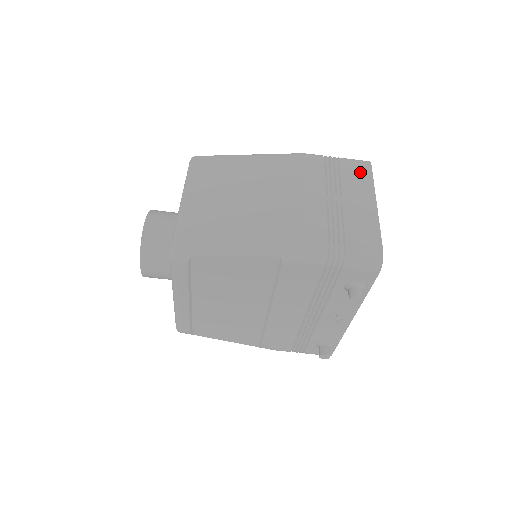
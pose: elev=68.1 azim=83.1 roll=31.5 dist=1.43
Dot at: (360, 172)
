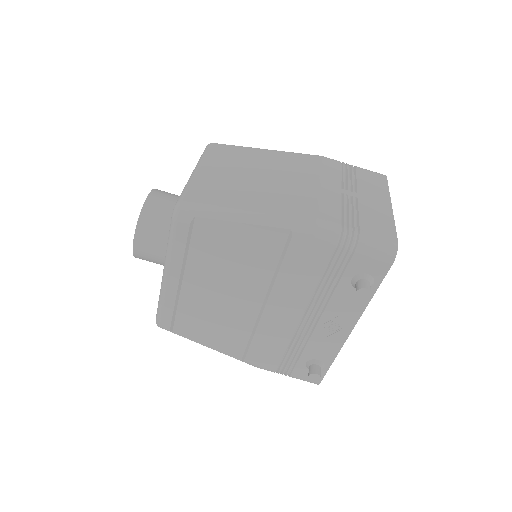
Dot at: (376, 179)
